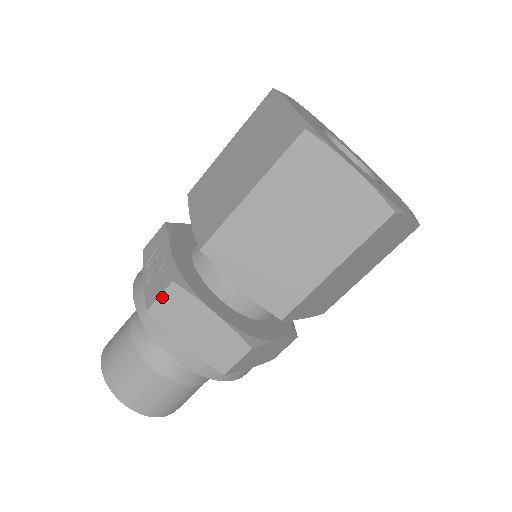
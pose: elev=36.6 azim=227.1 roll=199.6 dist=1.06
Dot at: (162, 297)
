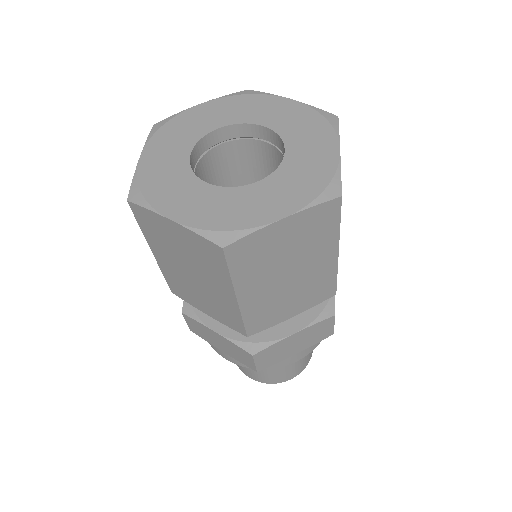
Dot at: (187, 322)
